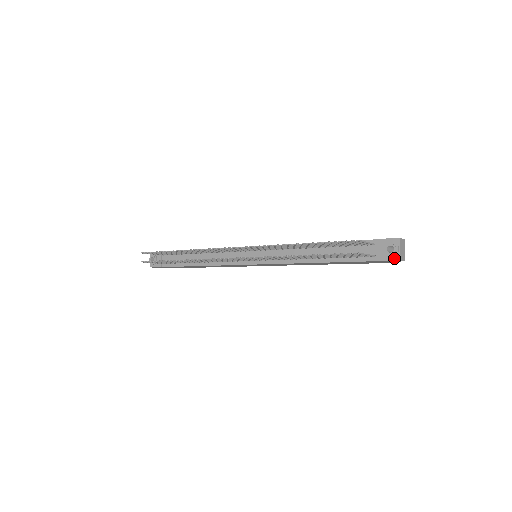
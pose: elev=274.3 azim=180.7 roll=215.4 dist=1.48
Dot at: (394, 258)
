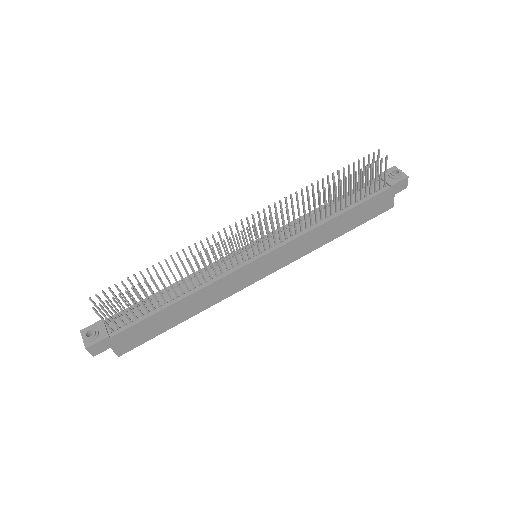
Dot at: (403, 177)
